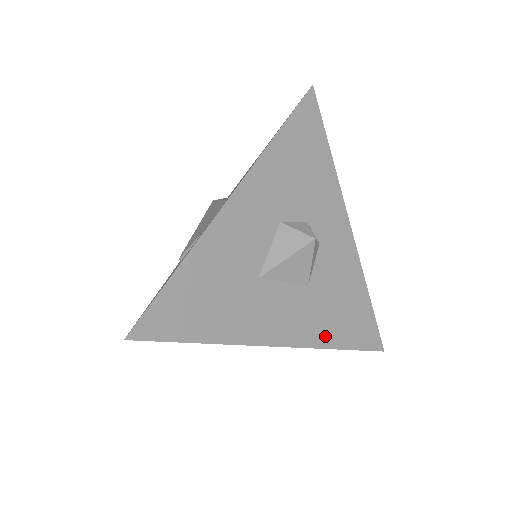
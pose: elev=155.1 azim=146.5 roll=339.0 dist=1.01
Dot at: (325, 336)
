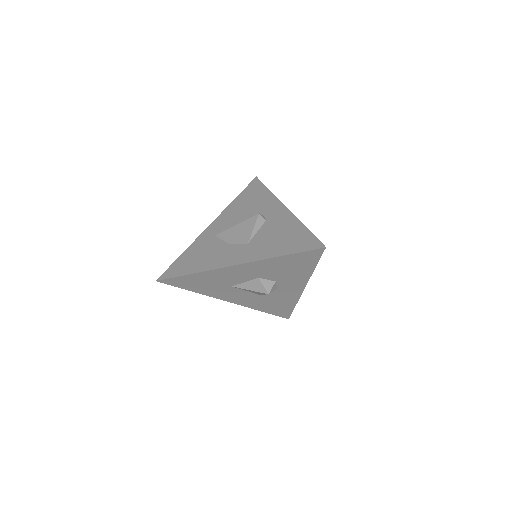
Dot at: (257, 307)
